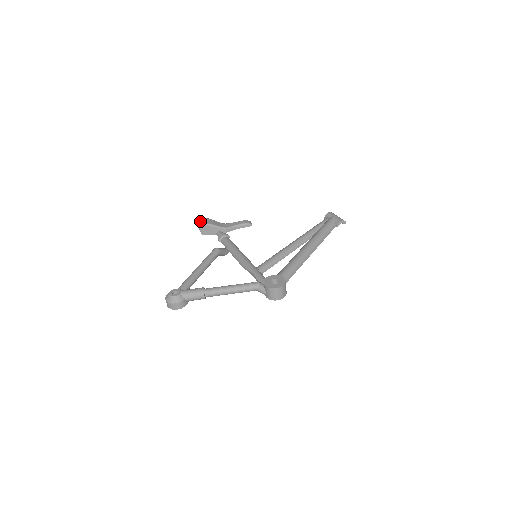
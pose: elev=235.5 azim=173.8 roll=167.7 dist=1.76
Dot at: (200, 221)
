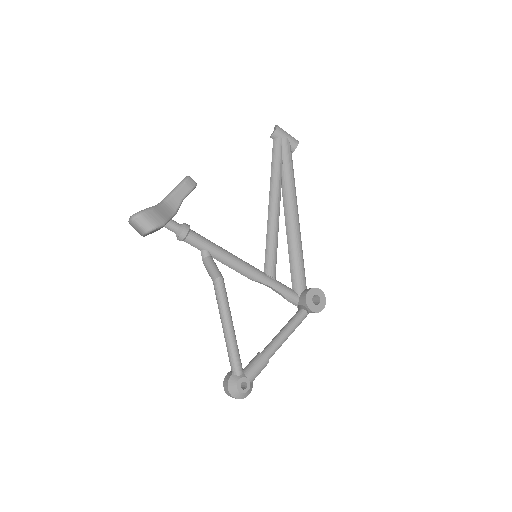
Dot at: (141, 223)
